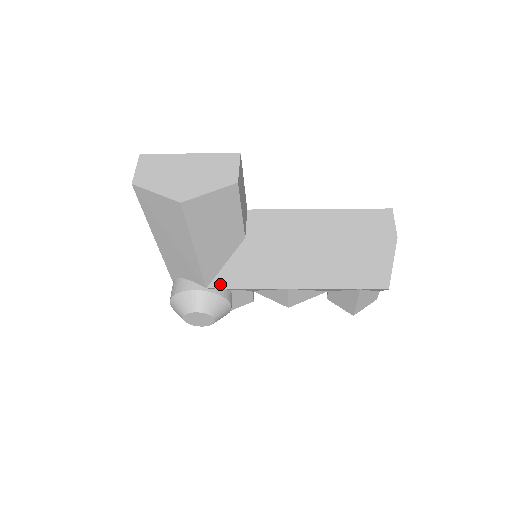
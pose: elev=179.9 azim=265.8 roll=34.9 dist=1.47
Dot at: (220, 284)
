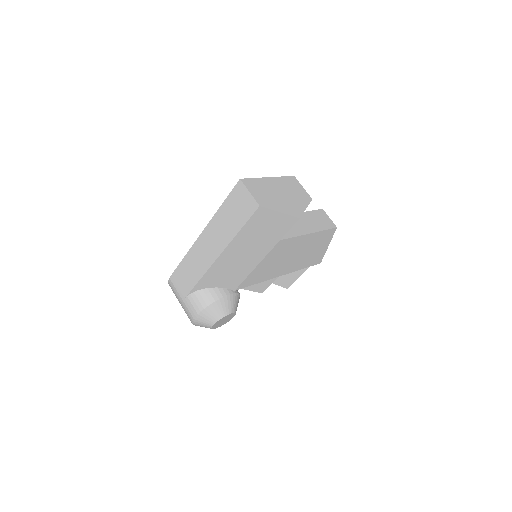
Dot at: (244, 284)
